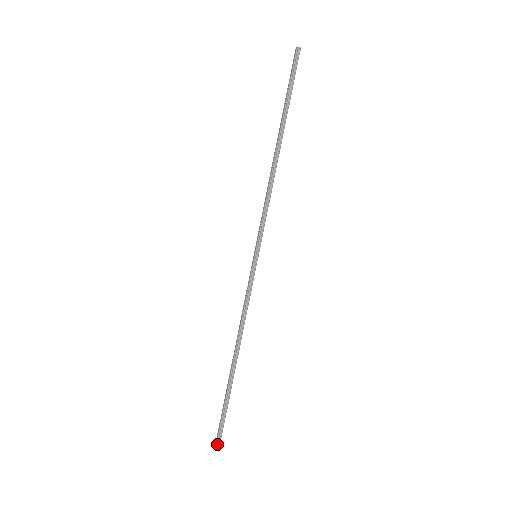
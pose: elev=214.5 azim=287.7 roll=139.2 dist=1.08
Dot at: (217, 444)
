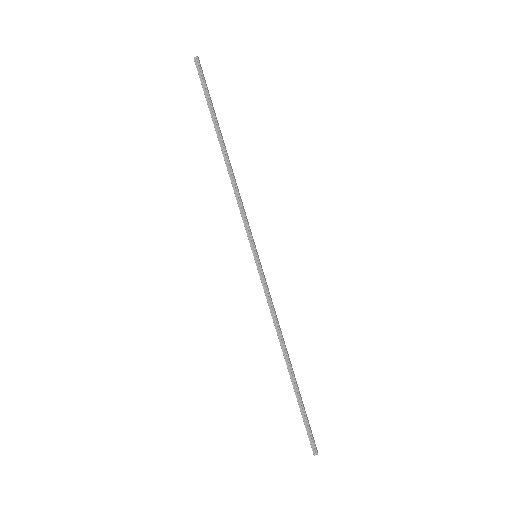
Dot at: (313, 449)
